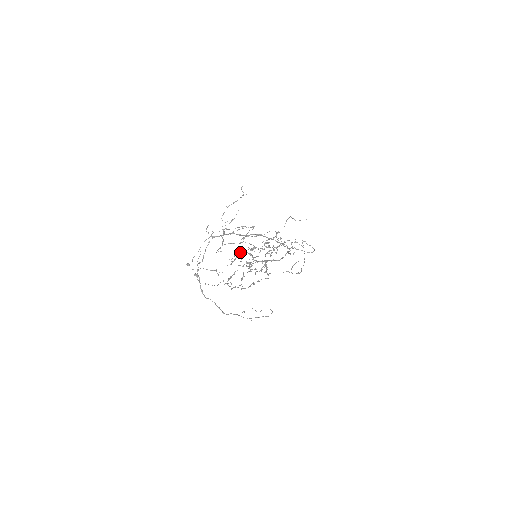
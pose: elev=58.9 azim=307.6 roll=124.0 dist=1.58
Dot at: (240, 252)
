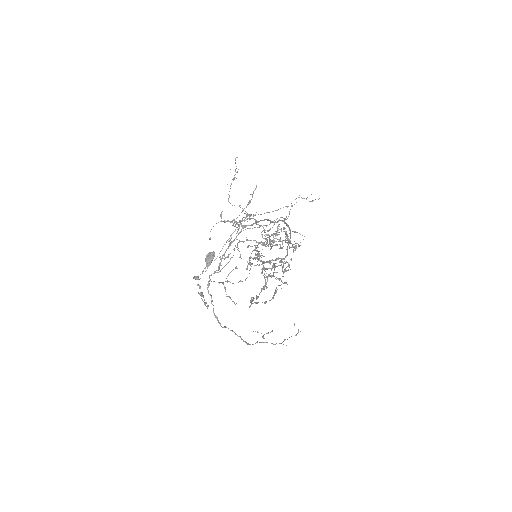
Dot at: (212, 257)
